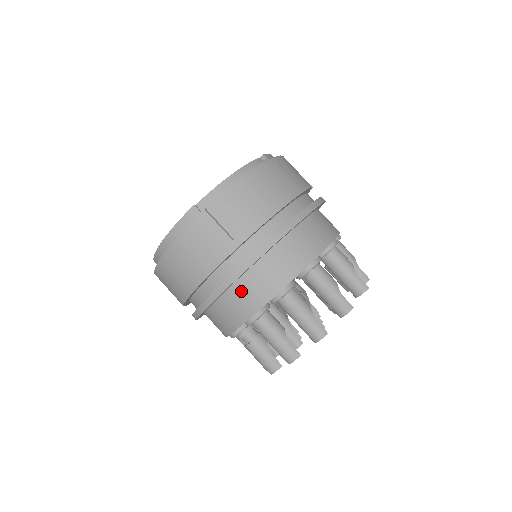
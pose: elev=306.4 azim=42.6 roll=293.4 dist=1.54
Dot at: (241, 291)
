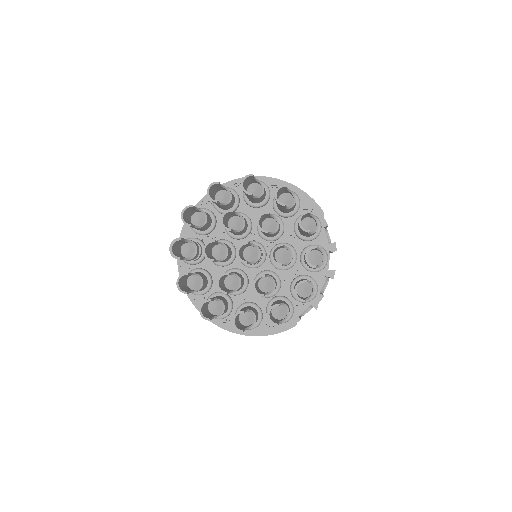
Dot at: occluded
